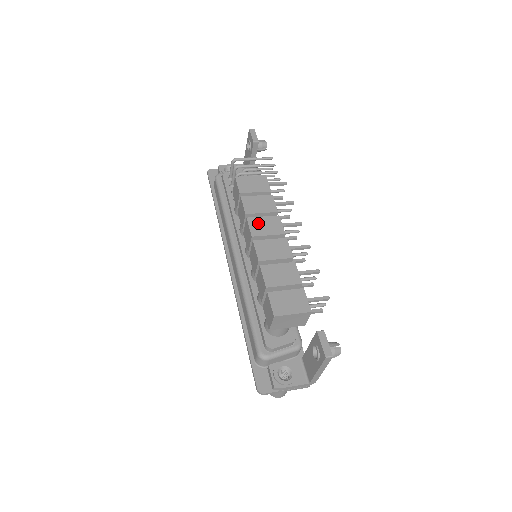
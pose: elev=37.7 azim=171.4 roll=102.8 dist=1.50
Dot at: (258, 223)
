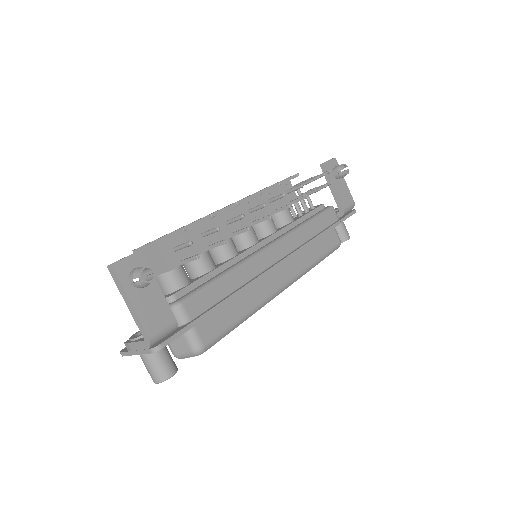
Dot at: occluded
